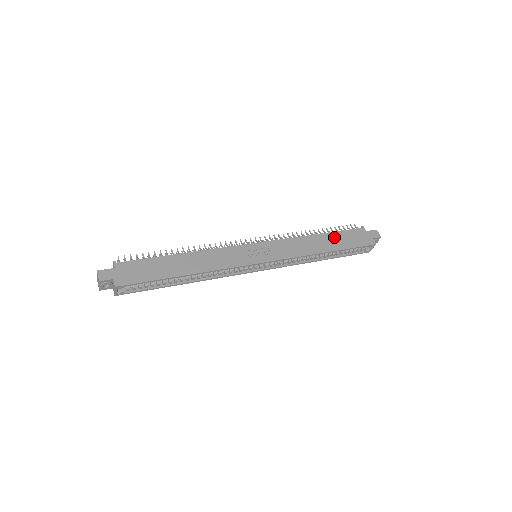
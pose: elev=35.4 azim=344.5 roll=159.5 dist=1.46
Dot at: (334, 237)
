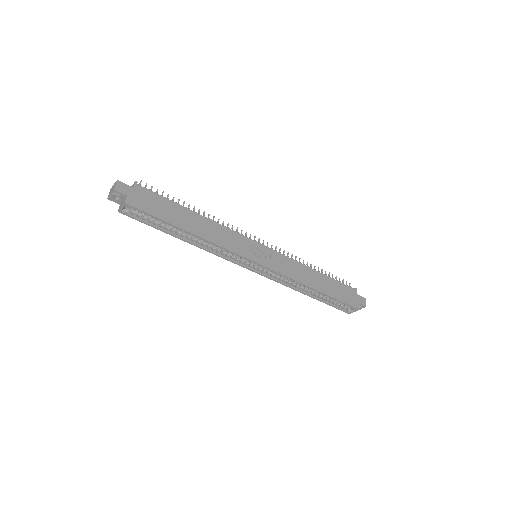
Dot at: (329, 282)
